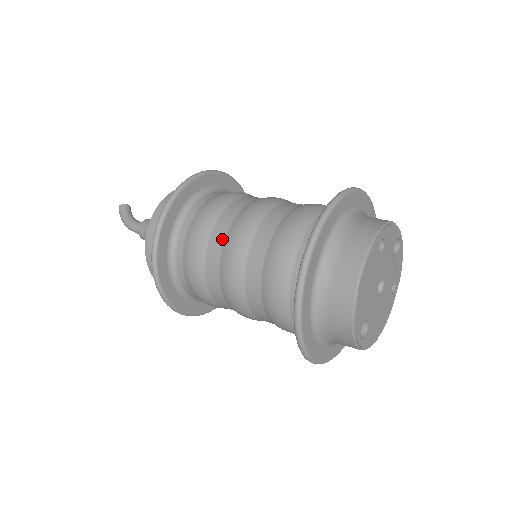
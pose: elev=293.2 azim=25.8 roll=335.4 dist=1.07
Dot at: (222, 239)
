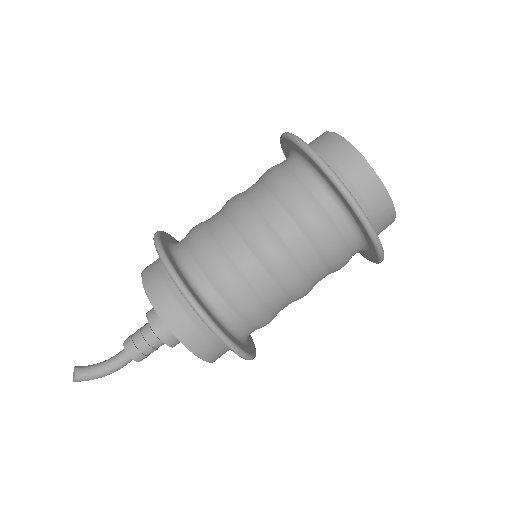
Dot at: (280, 294)
